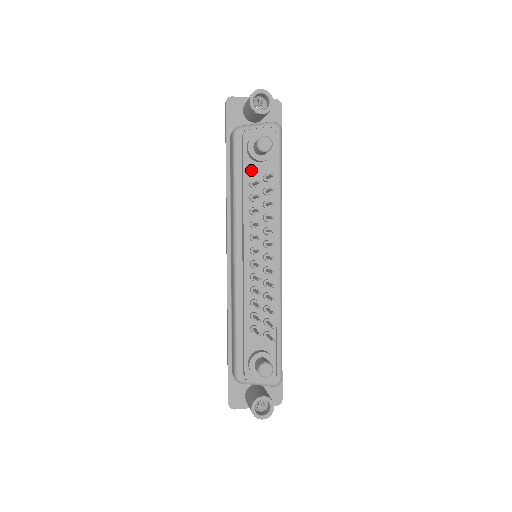
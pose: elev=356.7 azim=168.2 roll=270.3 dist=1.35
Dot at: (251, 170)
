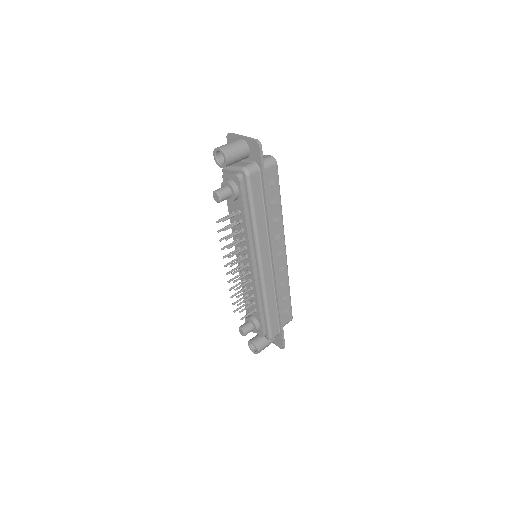
Dot at: (231, 203)
